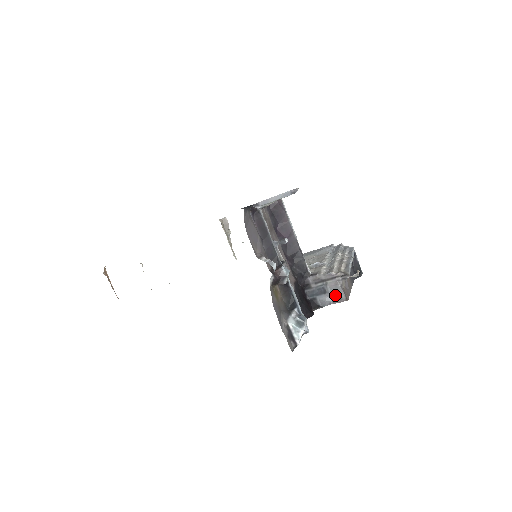
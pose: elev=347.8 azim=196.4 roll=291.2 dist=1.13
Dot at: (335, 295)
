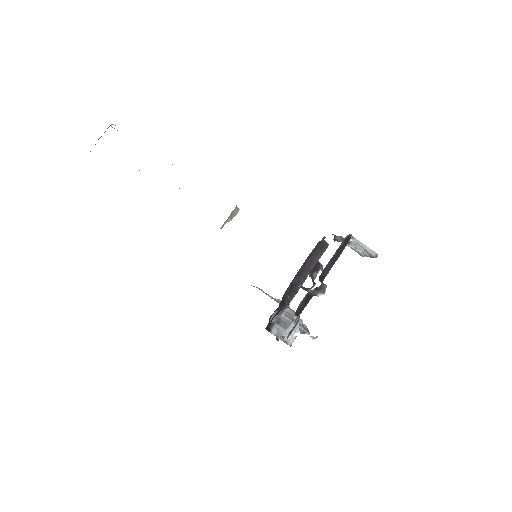
Dot at: (287, 335)
